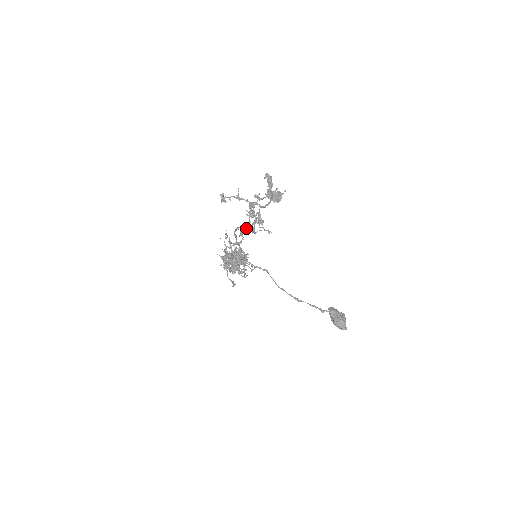
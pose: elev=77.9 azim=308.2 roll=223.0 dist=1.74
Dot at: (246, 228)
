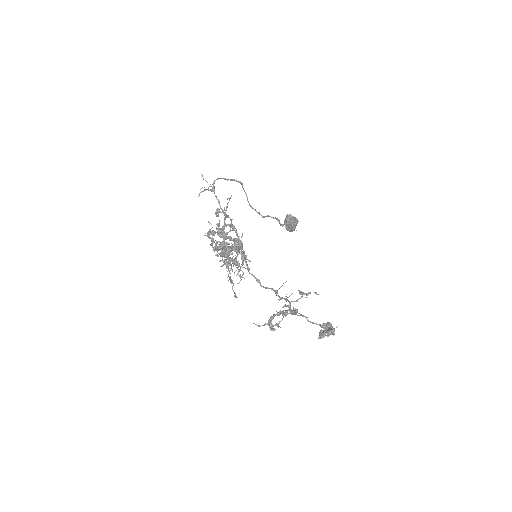
Dot at: occluded
